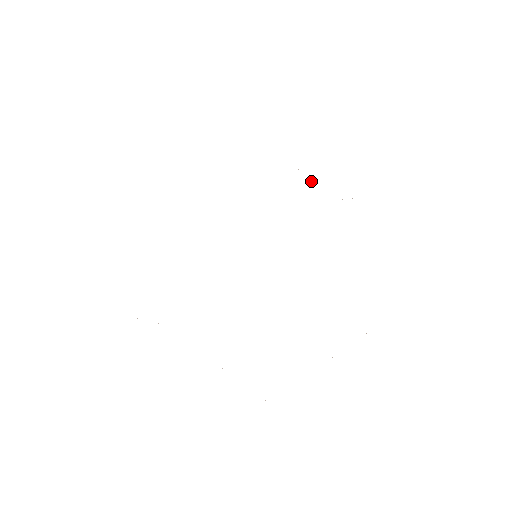
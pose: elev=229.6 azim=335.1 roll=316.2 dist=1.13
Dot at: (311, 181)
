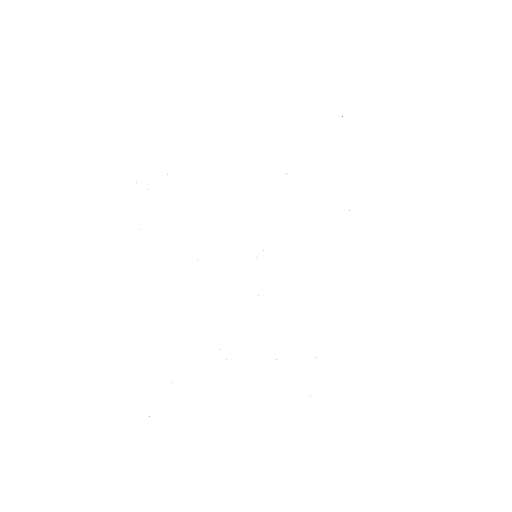
Dot at: occluded
